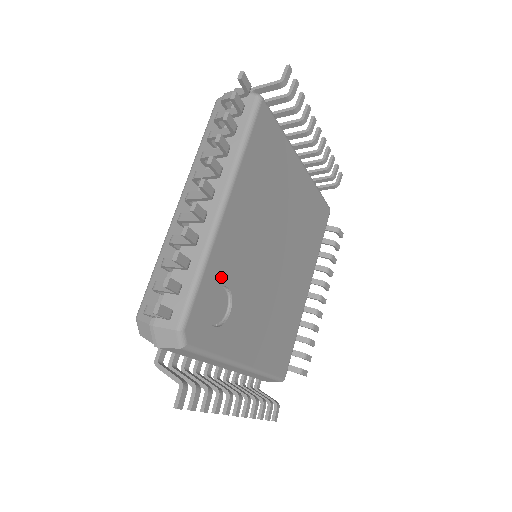
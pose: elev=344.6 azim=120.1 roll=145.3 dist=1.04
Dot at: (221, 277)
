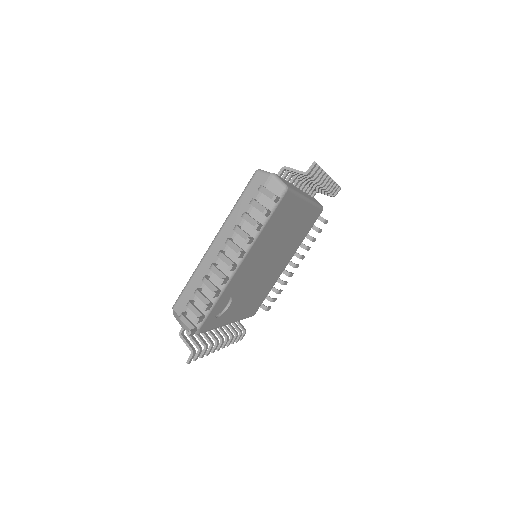
Dot at: (228, 295)
